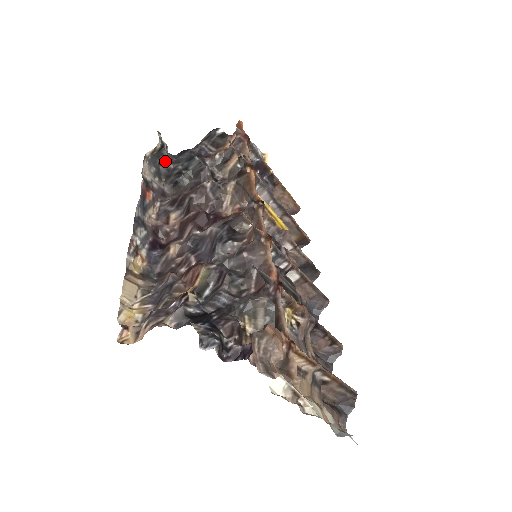
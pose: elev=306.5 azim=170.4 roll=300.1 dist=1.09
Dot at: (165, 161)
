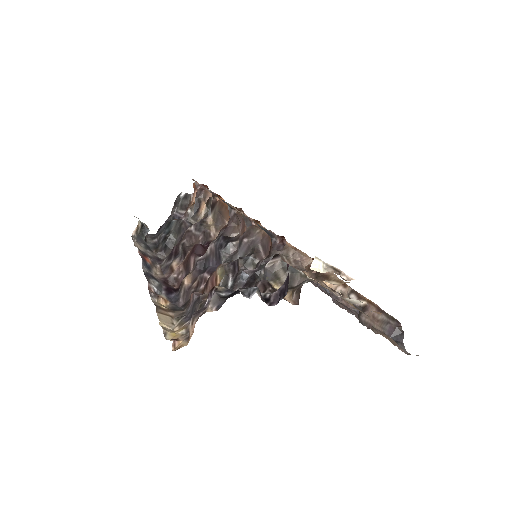
Dot at: (149, 239)
